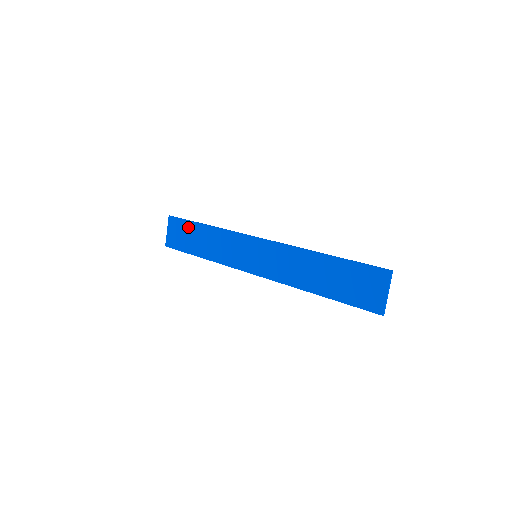
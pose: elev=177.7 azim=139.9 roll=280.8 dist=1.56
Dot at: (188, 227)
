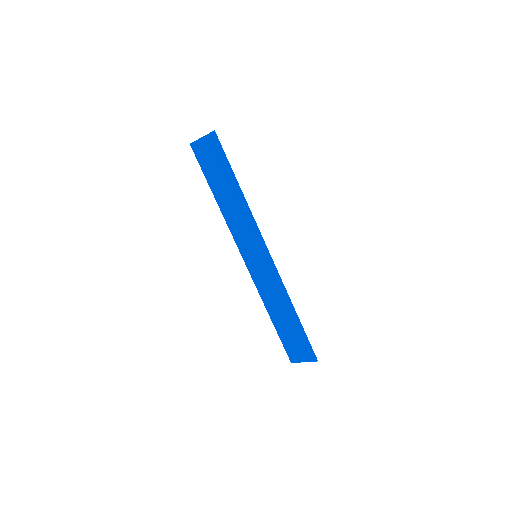
Dot at: (223, 167)
